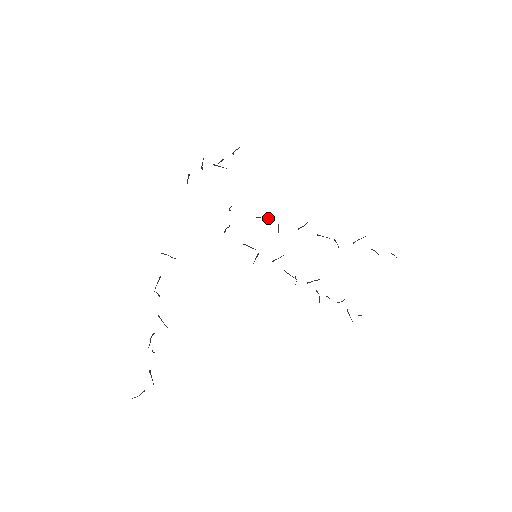
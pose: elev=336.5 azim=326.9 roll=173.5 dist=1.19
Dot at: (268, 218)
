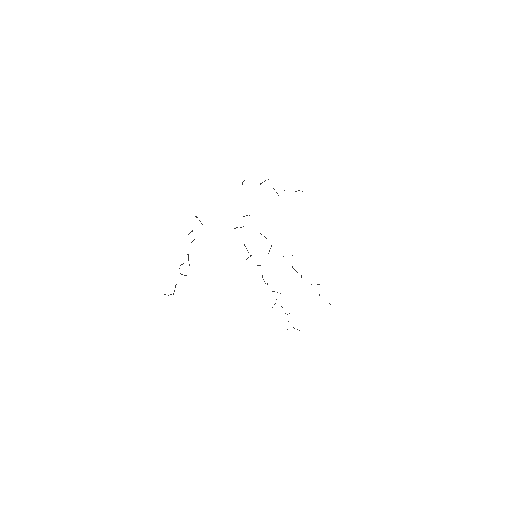
Dot at: occluded
